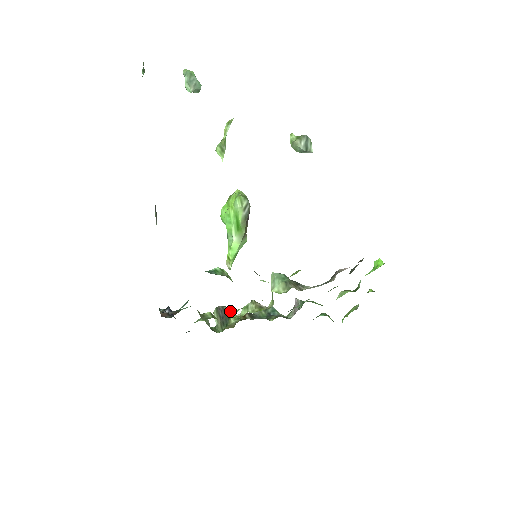
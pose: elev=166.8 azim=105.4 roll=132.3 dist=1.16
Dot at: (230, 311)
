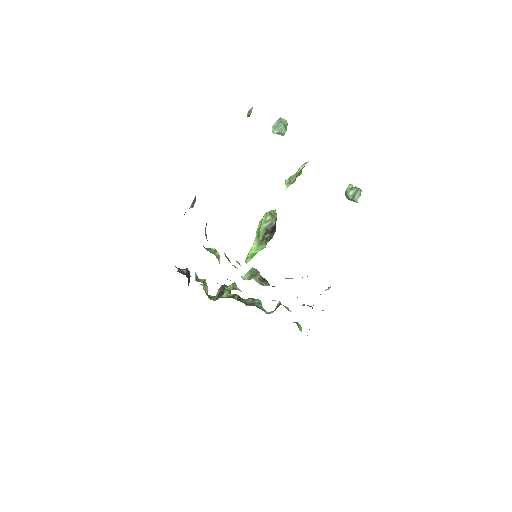
Dot at: occluded
